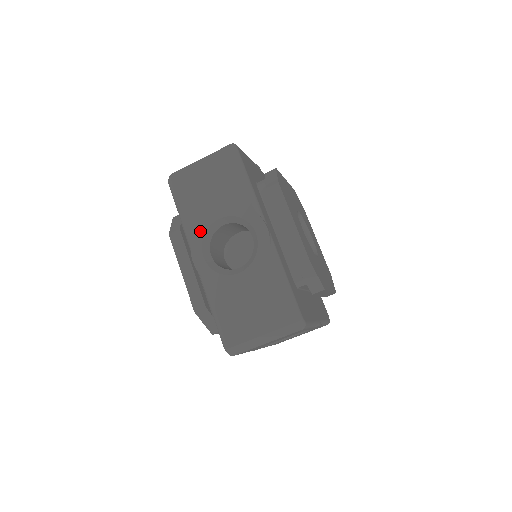
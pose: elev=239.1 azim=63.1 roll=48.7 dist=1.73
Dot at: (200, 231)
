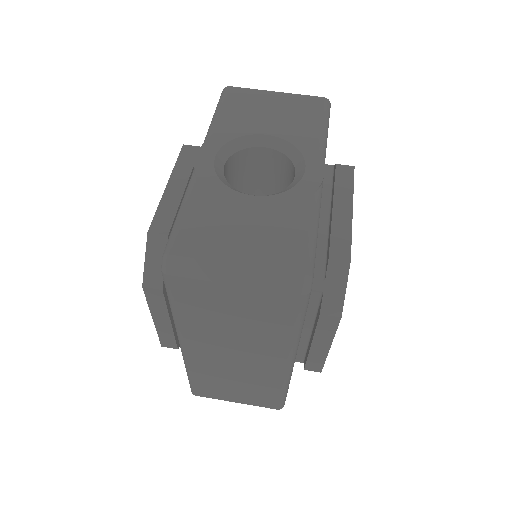
Dot at: occluded
